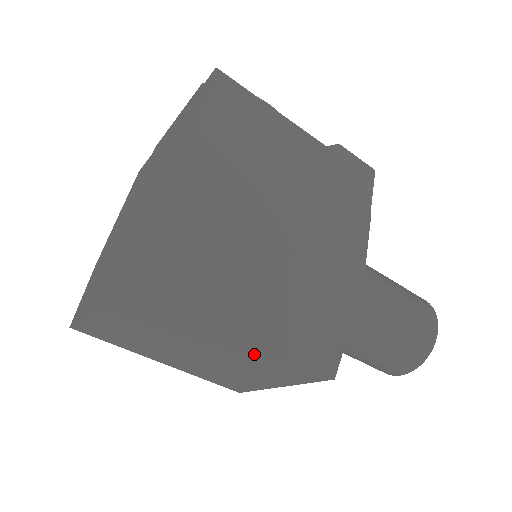
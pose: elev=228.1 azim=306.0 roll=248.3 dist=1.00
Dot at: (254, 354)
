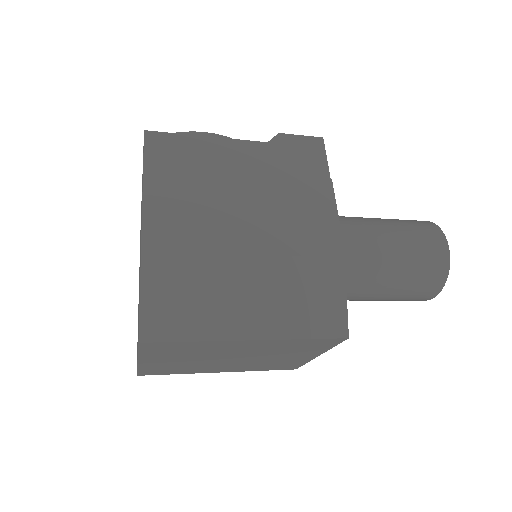
Dot at: (273, 345)
